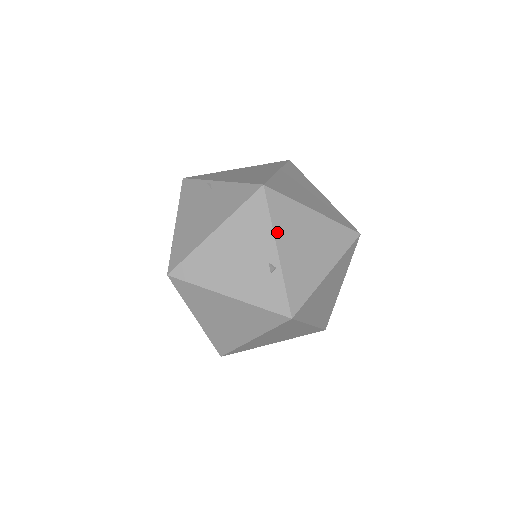
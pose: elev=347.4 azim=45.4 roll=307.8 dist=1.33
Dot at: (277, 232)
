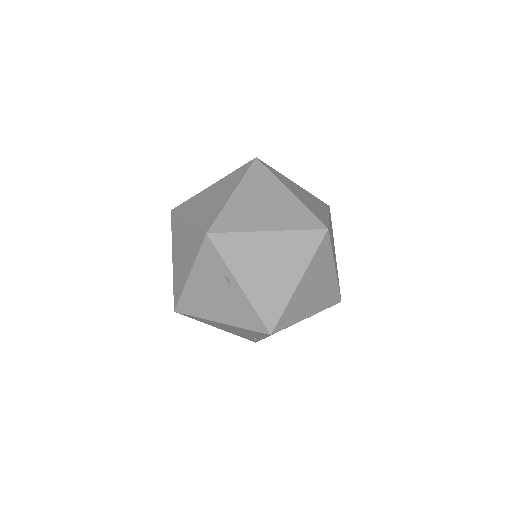
Dot at: occluded
